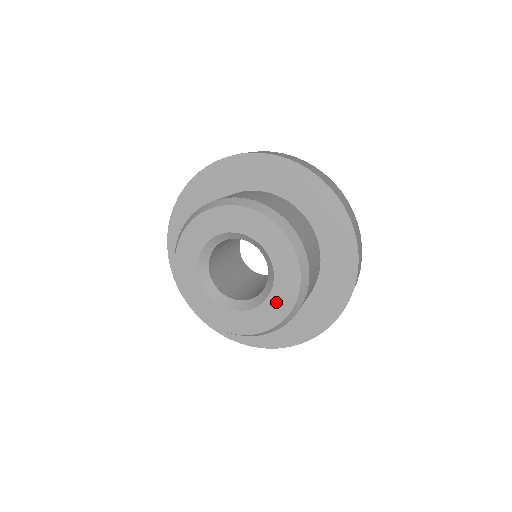
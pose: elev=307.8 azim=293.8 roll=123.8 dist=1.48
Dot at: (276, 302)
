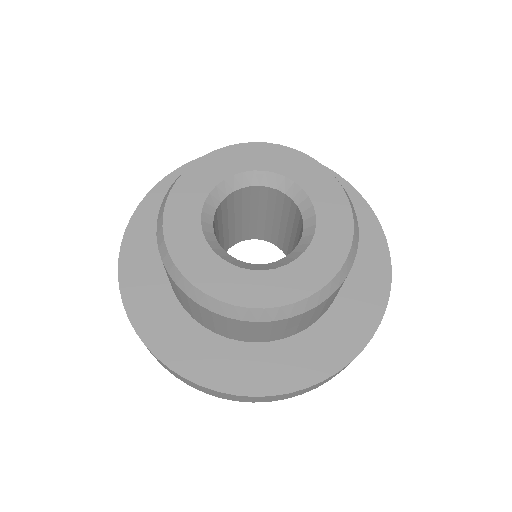
Dot at: (330, 220)
